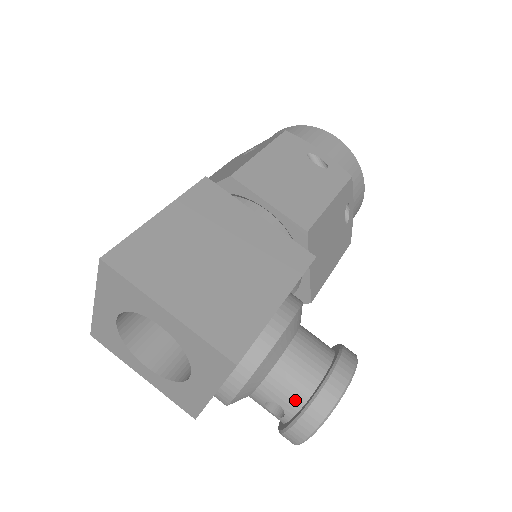
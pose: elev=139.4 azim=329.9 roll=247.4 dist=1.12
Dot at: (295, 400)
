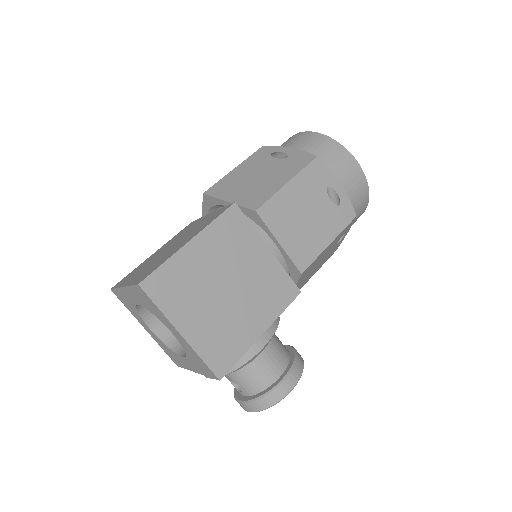
Dot at: (251, 389)
